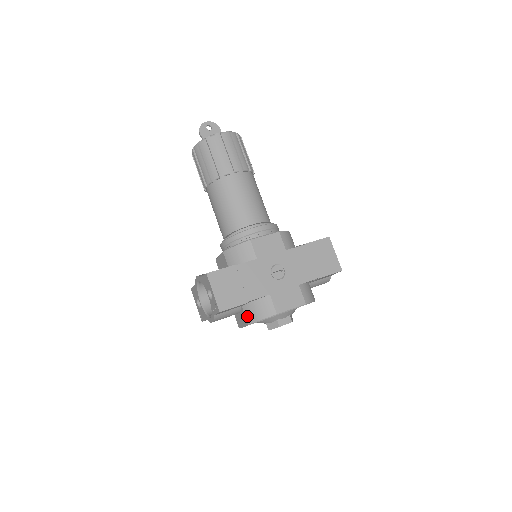
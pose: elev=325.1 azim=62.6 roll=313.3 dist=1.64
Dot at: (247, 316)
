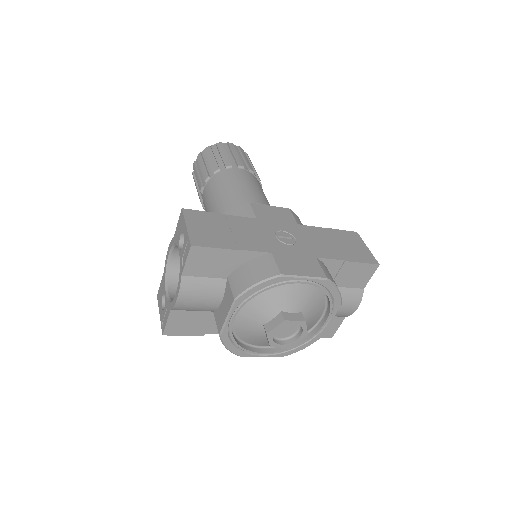
Dot at: (234, 287)
